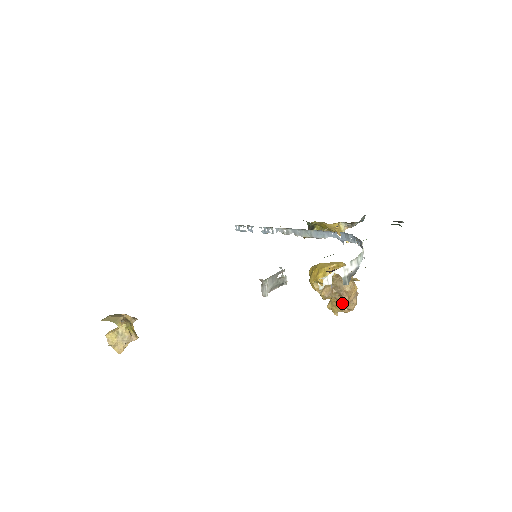
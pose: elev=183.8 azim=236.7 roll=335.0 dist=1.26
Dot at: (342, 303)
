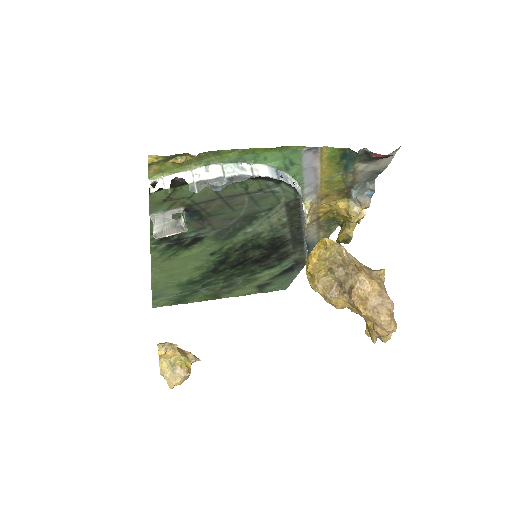
Dot at: (360, 311)
